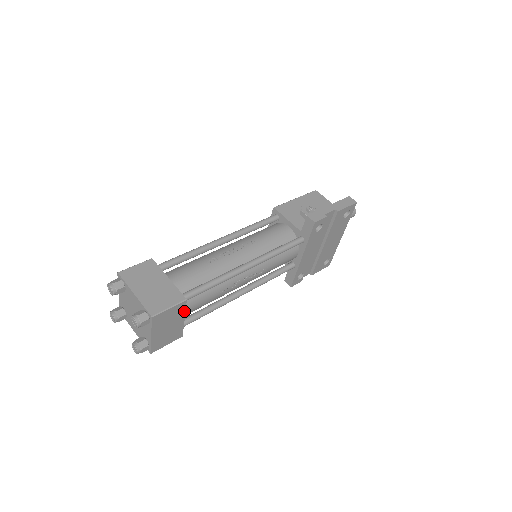
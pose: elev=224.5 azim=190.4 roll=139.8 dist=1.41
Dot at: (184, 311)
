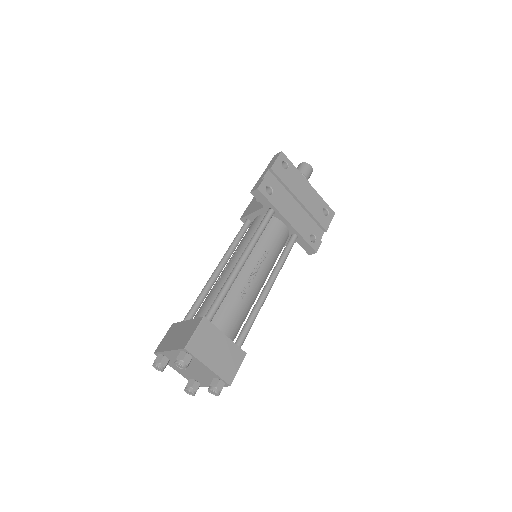
Dot at: (216, 328)
